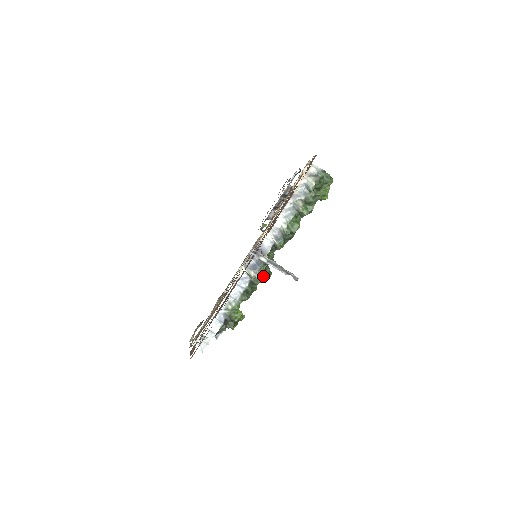
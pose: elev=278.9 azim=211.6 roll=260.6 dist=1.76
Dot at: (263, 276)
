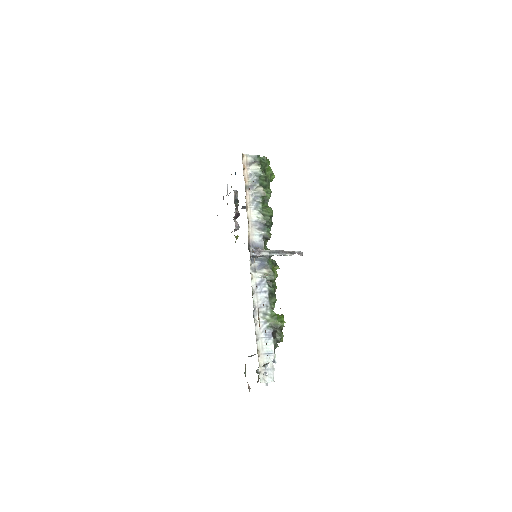
Dot at: (274, 270)
